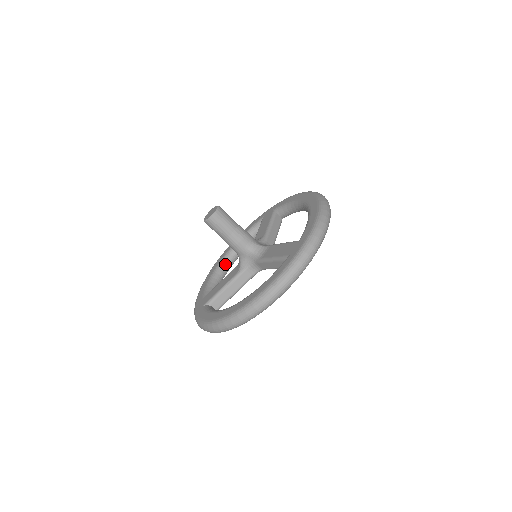
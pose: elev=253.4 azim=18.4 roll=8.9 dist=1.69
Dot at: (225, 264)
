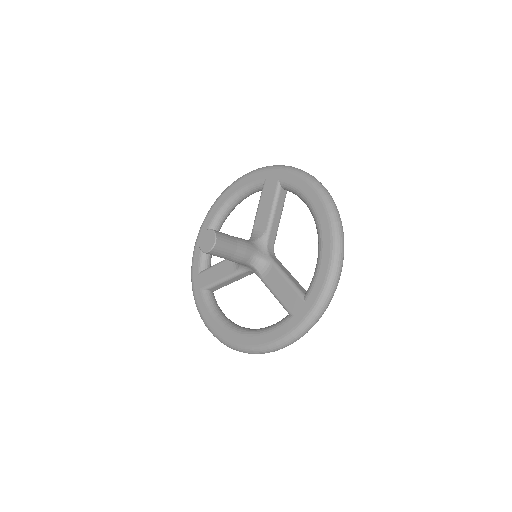
Dot at: (220, 221)
